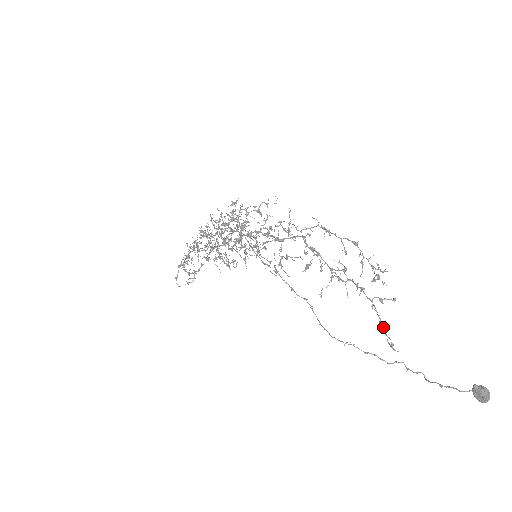
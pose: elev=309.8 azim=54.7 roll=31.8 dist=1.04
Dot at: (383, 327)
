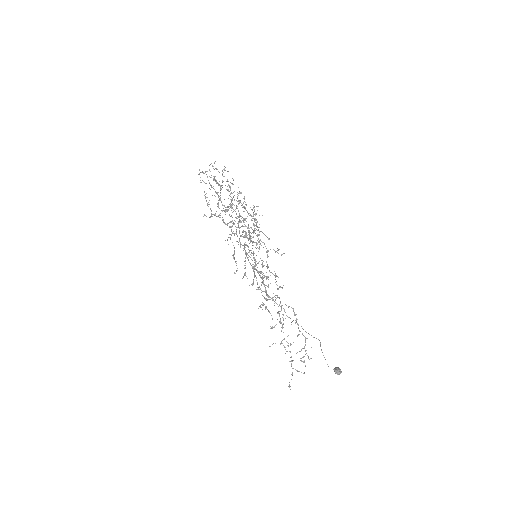
Dot at: occluded
